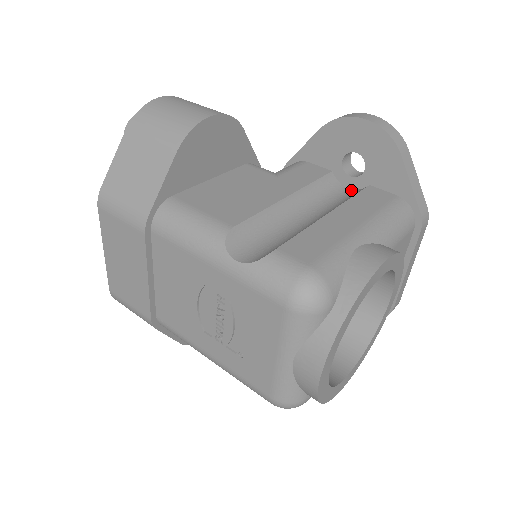
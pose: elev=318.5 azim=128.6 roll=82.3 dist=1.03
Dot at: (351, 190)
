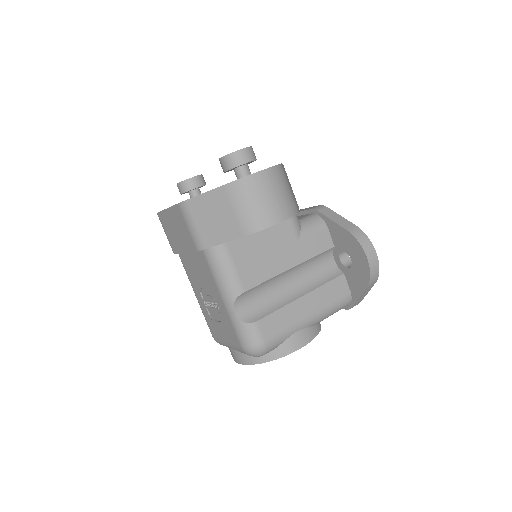
Dot at: (334, 264)
